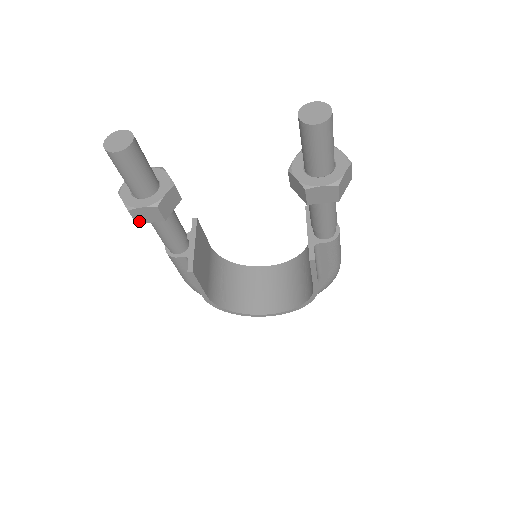
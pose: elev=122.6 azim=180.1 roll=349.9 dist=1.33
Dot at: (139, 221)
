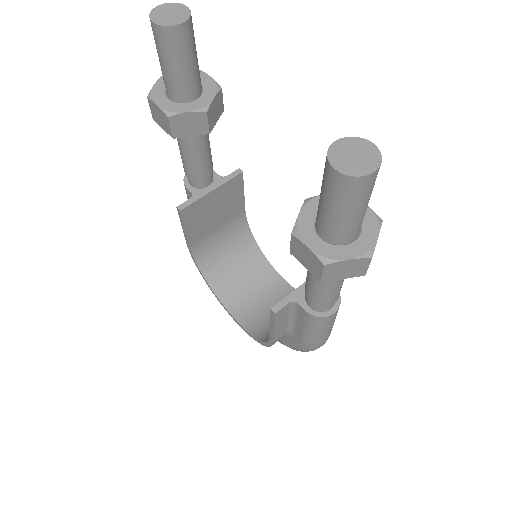
Dot at: (155, 118)
